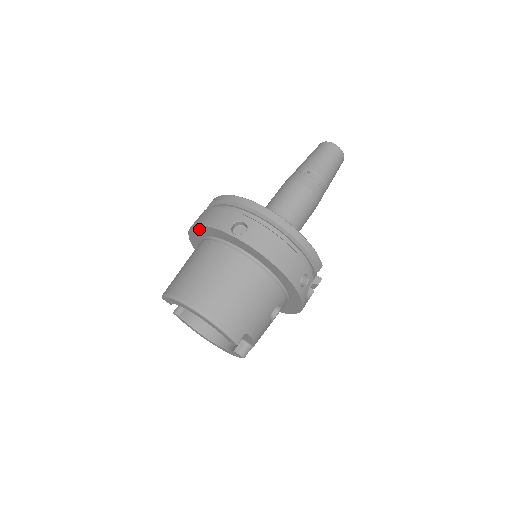
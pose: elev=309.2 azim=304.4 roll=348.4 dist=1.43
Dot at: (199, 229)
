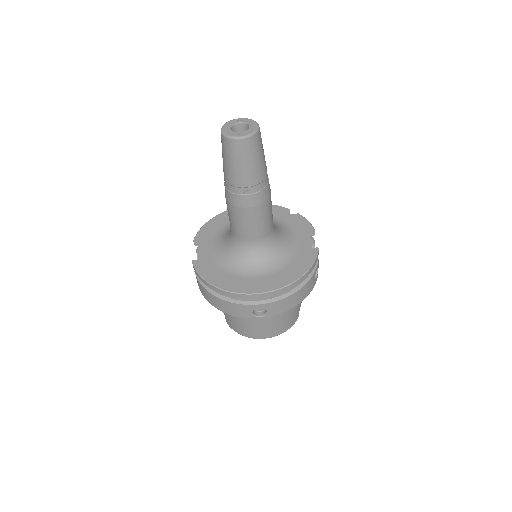
Dot at: occluded
